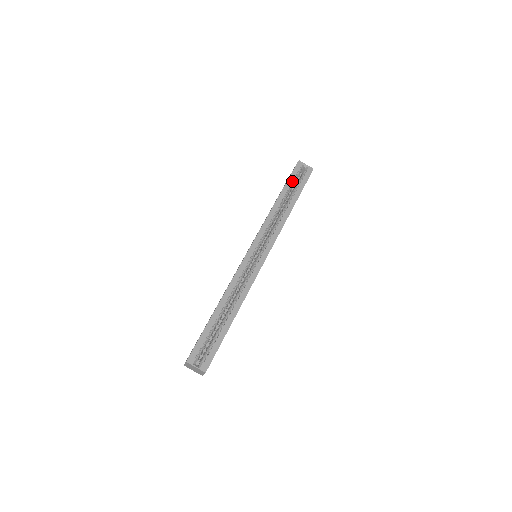
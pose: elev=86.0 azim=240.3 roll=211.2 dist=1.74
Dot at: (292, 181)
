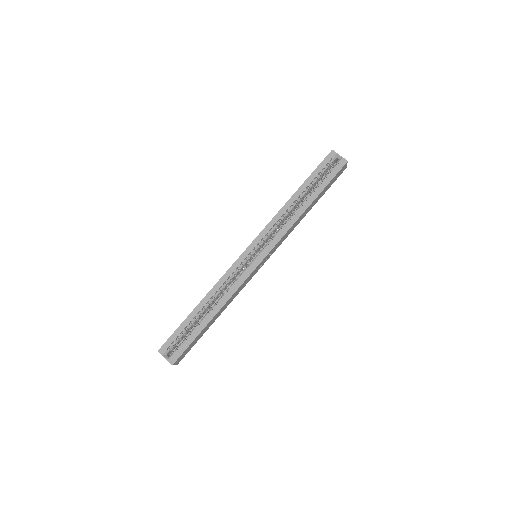
Dot at: (316, 175)
